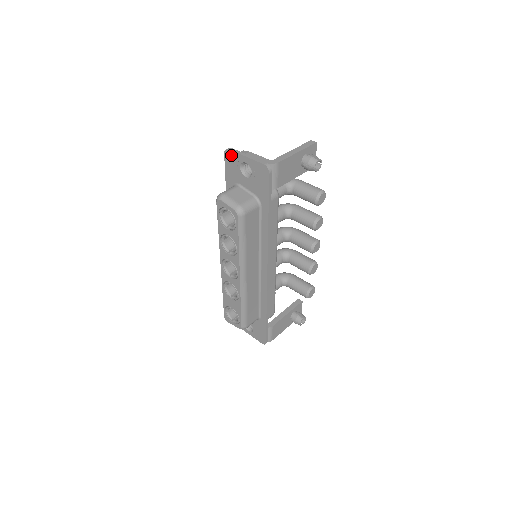
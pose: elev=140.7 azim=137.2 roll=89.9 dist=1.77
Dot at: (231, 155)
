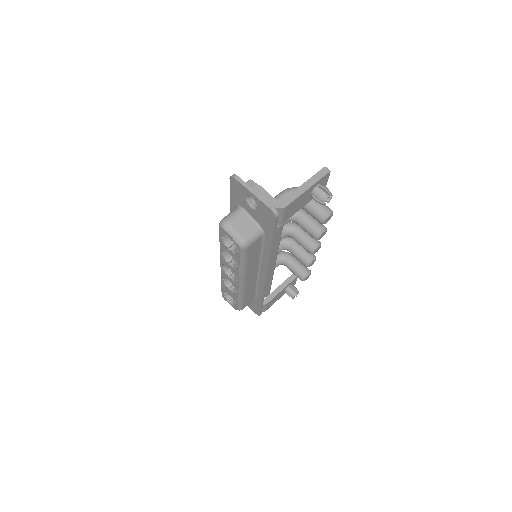
Dot at: (237, 184)
